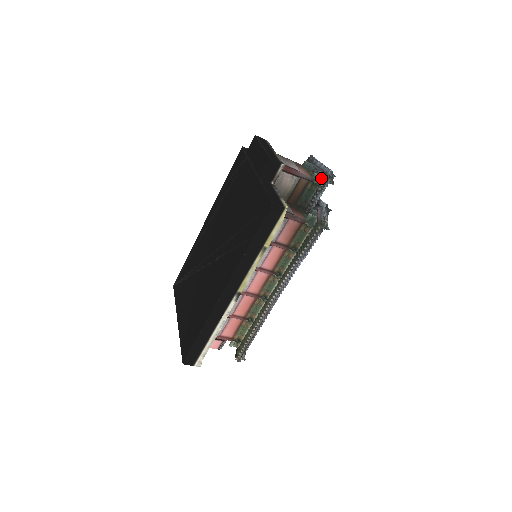
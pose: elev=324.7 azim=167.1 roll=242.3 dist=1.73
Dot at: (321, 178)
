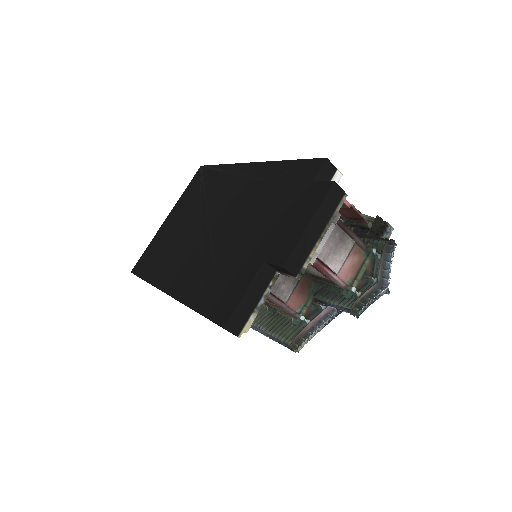
Dot at: (356, 296)
